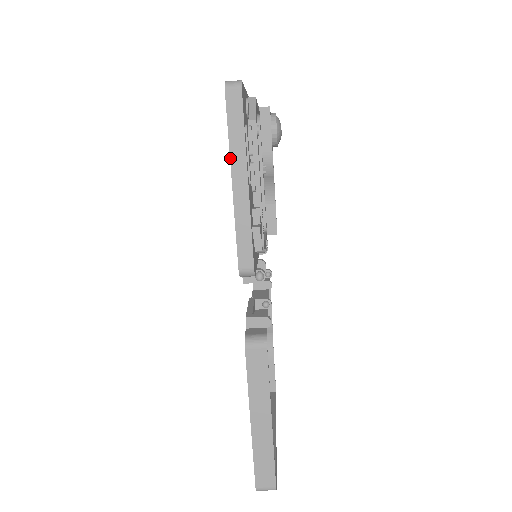
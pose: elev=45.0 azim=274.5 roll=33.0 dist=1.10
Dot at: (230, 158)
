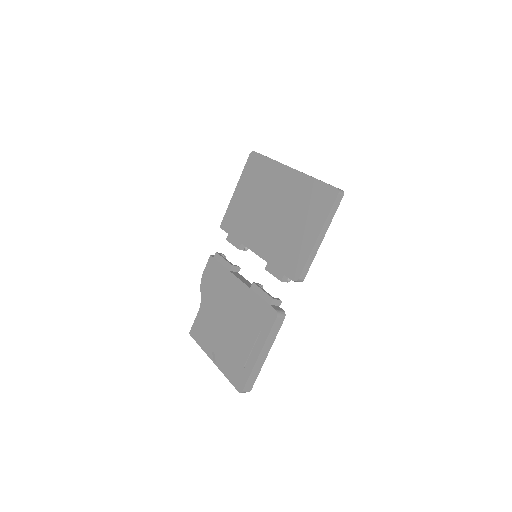
Dot at: (324, 225)
